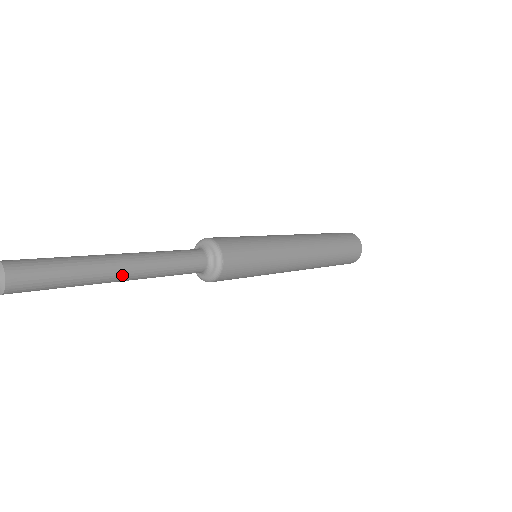
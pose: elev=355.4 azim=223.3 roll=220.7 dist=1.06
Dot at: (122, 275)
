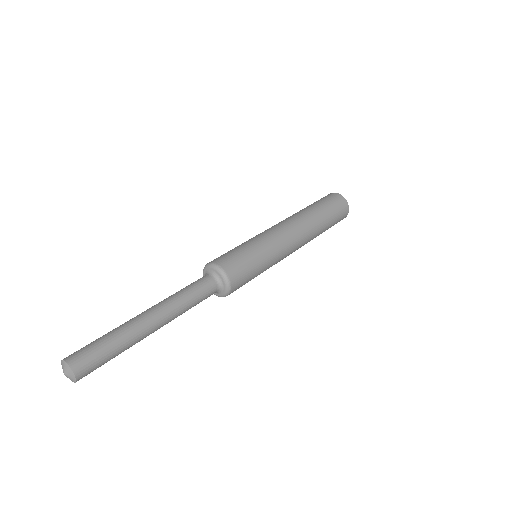
Dot at: (154, 328)
